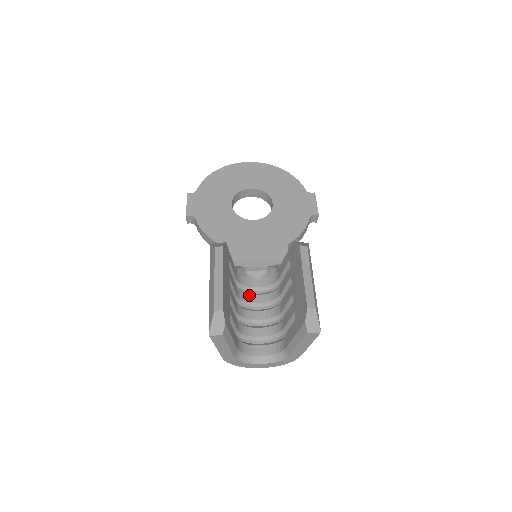
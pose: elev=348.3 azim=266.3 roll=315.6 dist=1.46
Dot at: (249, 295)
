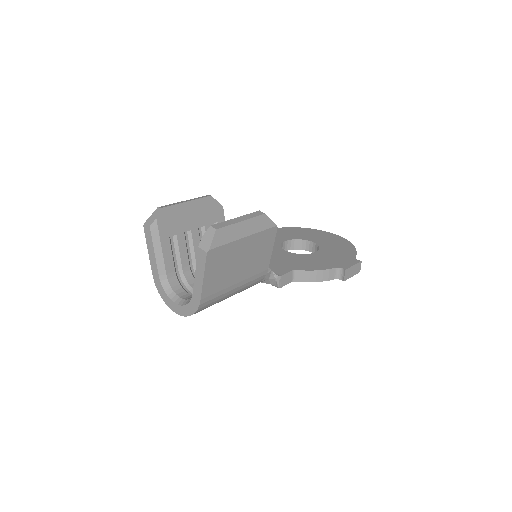
Dot at: occluded
